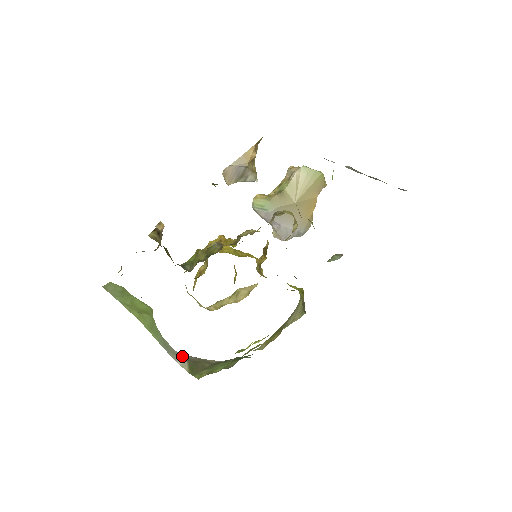
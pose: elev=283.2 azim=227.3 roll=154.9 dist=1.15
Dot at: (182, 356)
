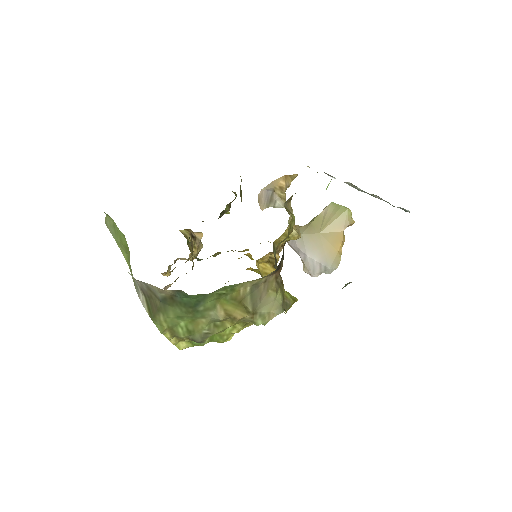
Dot at: (139, 286)
